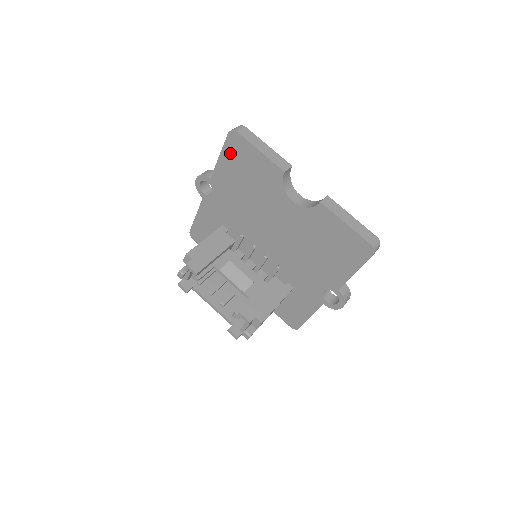
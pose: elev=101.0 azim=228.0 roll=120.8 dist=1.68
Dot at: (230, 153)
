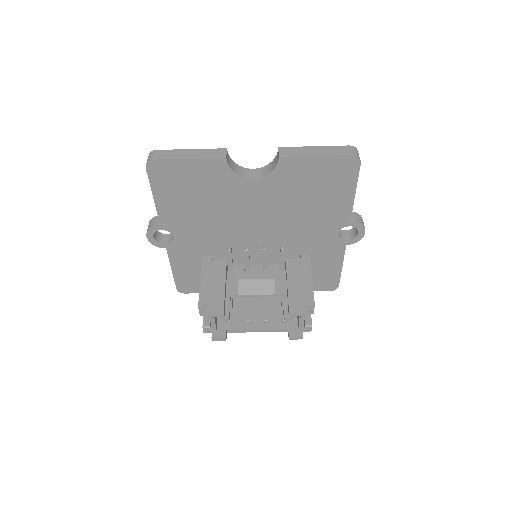
Dot at: (161, 185)
